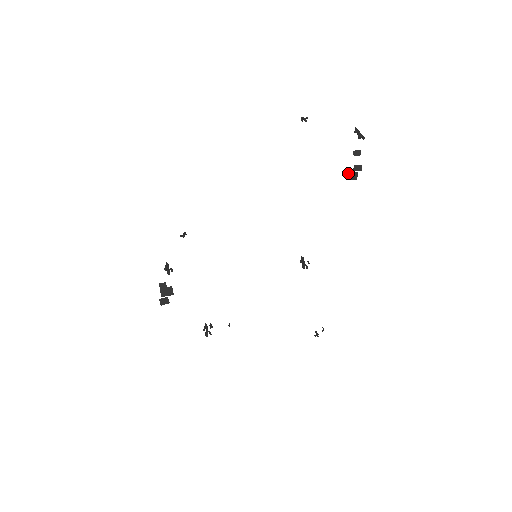
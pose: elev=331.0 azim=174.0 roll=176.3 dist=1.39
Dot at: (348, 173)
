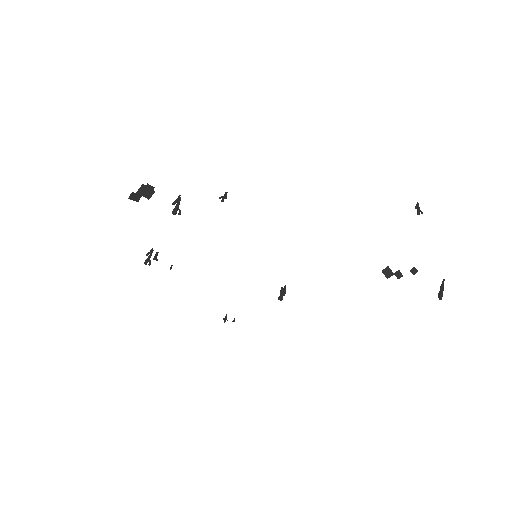
Dot at: (388, 268)
